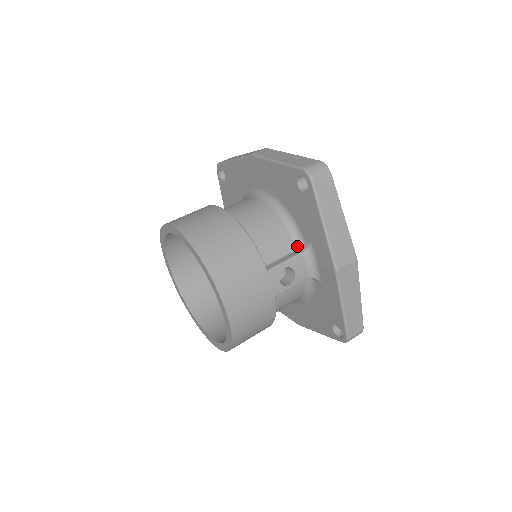
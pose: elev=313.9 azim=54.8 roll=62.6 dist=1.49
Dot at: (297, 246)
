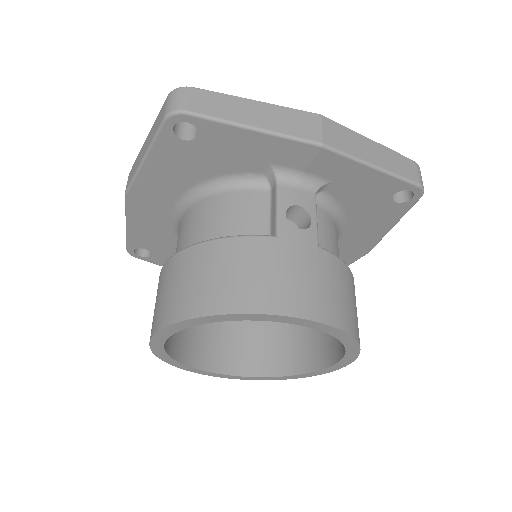
Dot at: (266, 188)
